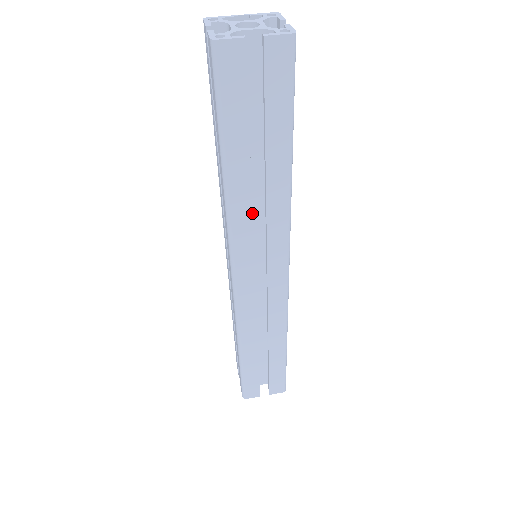
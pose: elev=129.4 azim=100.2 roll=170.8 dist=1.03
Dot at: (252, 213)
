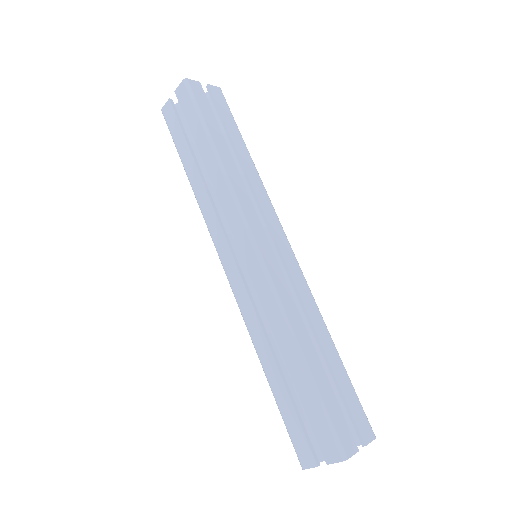
Dot at: (243, 183)
